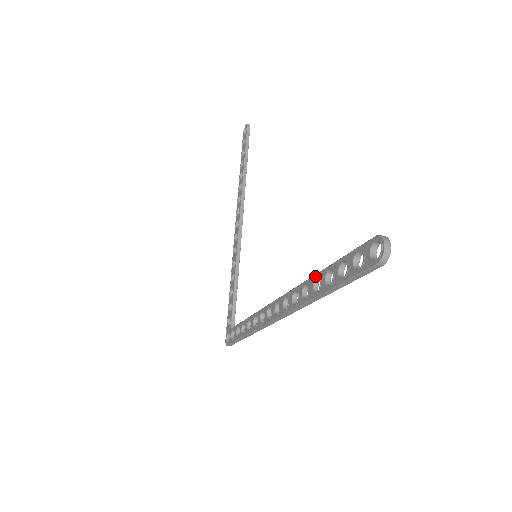
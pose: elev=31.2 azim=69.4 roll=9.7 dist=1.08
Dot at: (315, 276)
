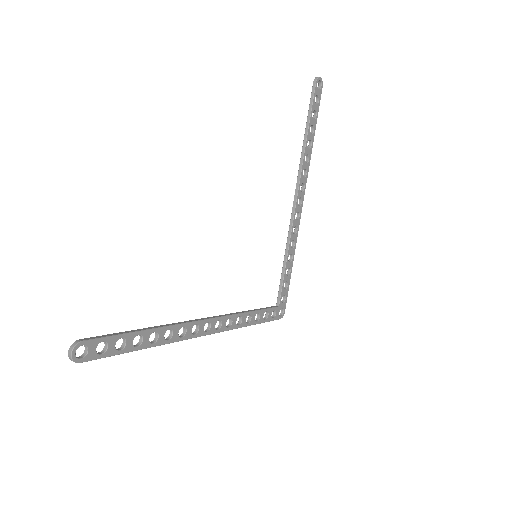
Dot at: (153, 328)
